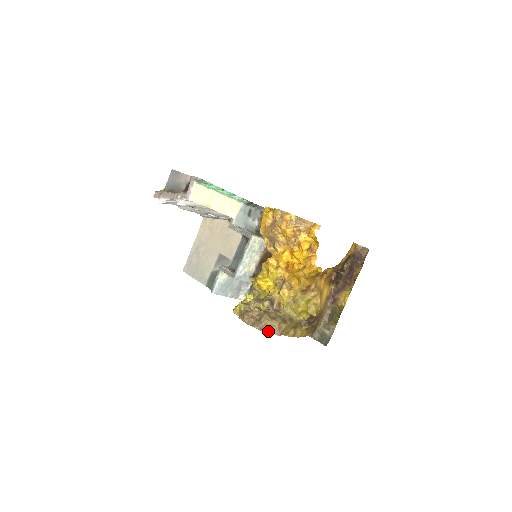
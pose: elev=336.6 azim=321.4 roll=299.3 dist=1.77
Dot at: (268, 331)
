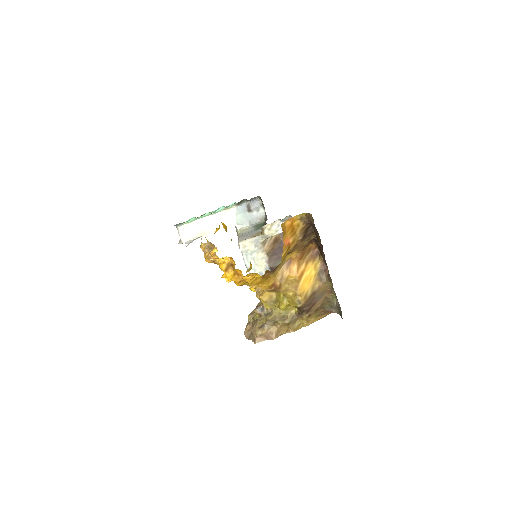
Dot at: (262, 340)
